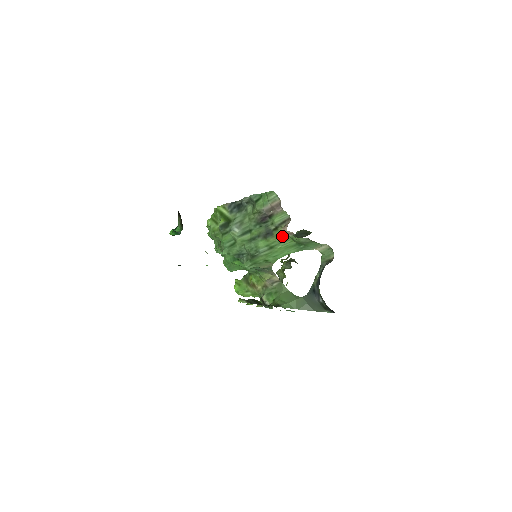
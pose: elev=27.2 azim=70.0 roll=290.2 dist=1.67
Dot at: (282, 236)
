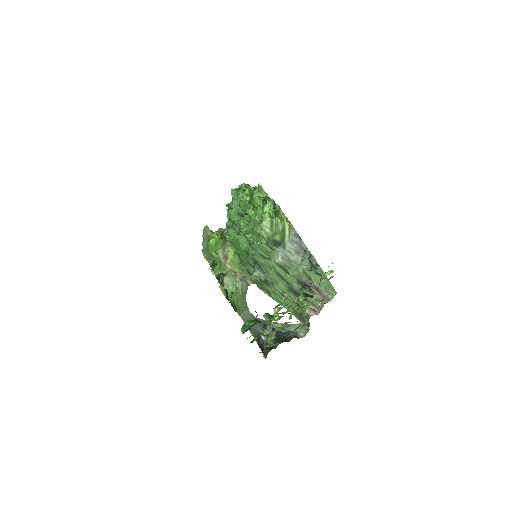
Dot at: (300, 304)
